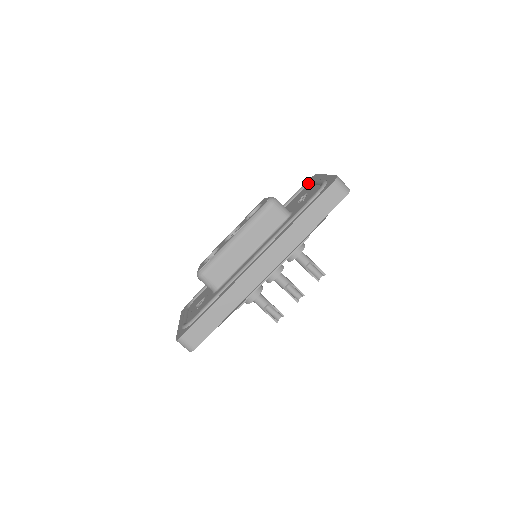
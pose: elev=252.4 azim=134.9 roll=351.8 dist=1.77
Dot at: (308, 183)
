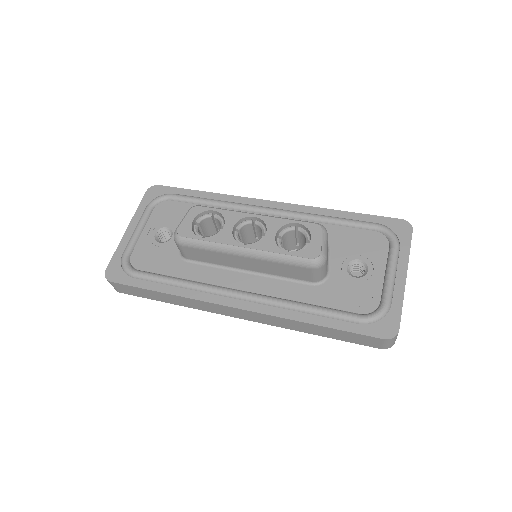
Dot at: (389, 238)
